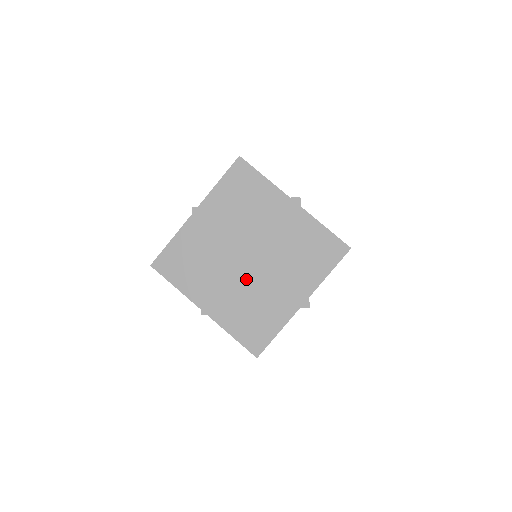
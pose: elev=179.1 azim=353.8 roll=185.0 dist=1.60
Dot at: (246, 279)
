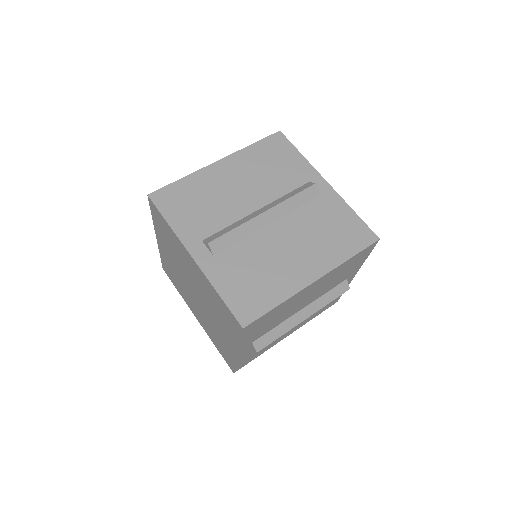
Dot at: (185, 283)
